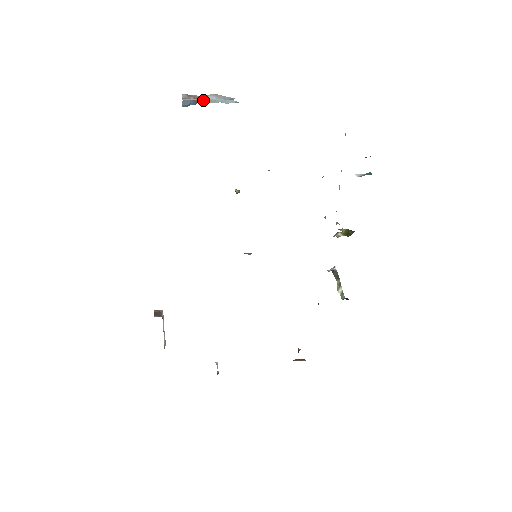
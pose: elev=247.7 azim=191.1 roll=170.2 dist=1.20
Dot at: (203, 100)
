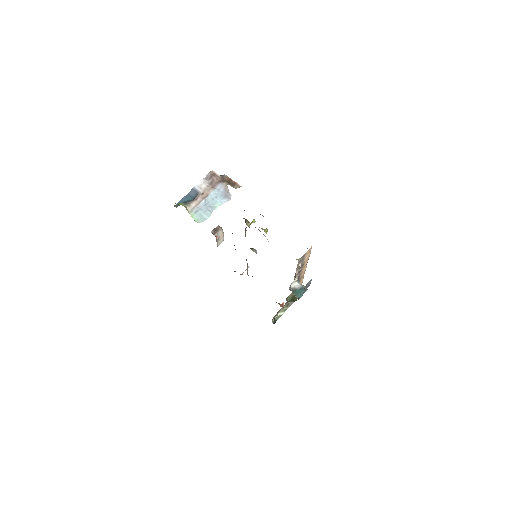
Dot at: (198, 199)
